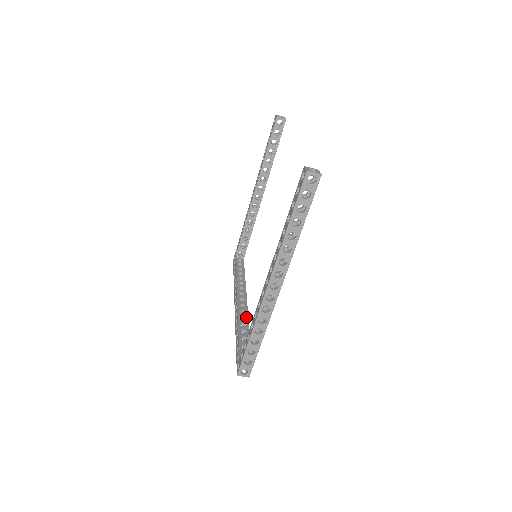
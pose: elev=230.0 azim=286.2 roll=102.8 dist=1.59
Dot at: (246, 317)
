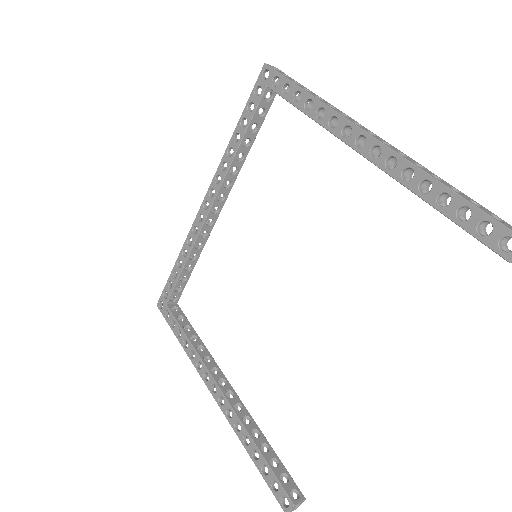
Dot at: (203, 244)
